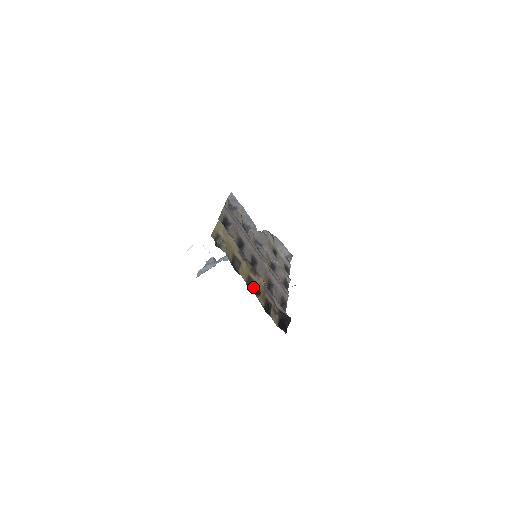
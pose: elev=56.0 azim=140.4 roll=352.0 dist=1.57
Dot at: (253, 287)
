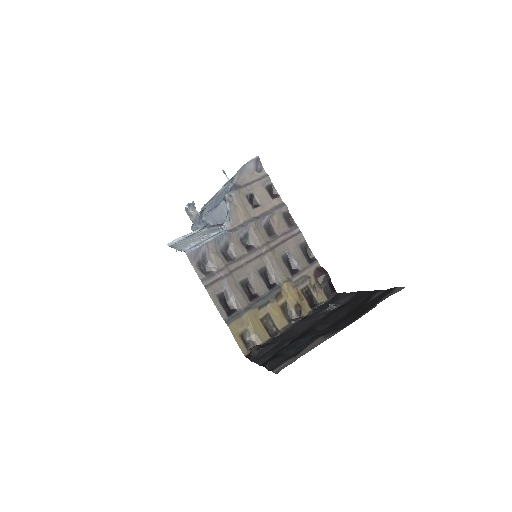
Dot at: (291, 310)
